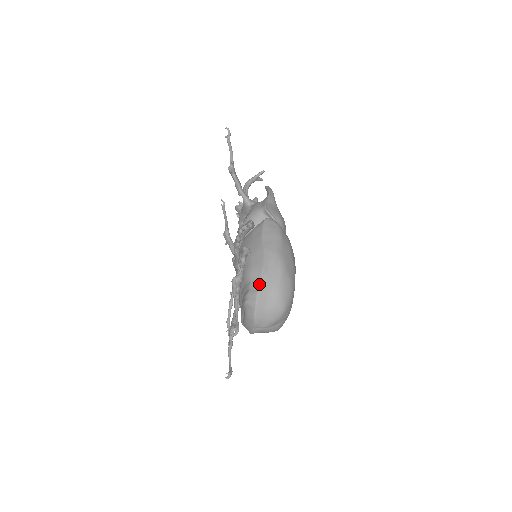
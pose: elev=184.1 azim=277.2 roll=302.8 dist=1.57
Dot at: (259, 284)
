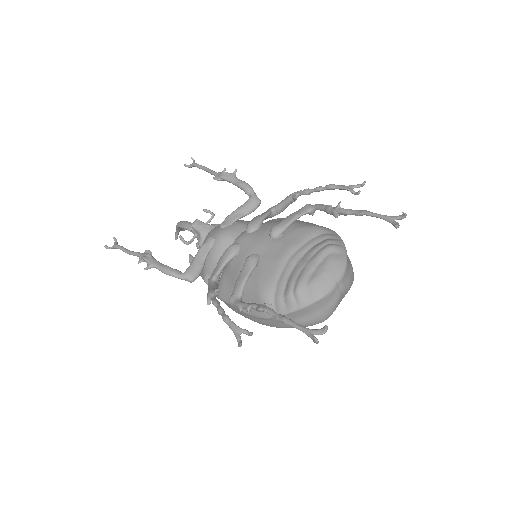
Dot at: (339, 236)
